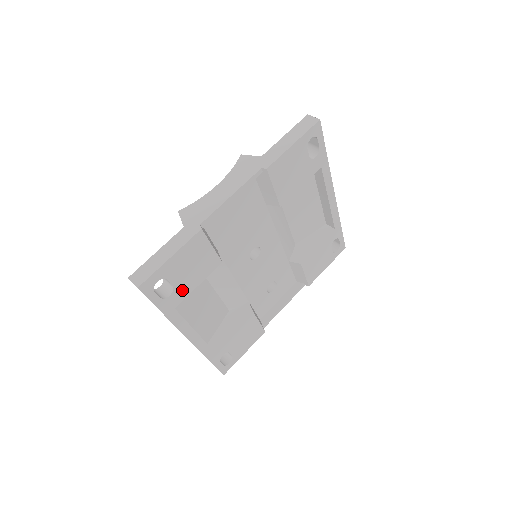
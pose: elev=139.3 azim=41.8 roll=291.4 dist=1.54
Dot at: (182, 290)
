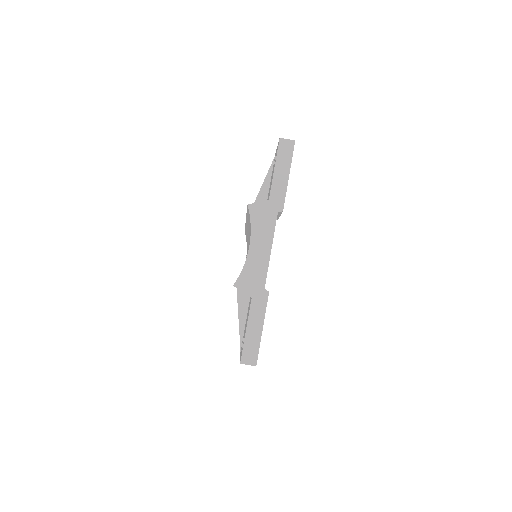
Dot at: occluded
